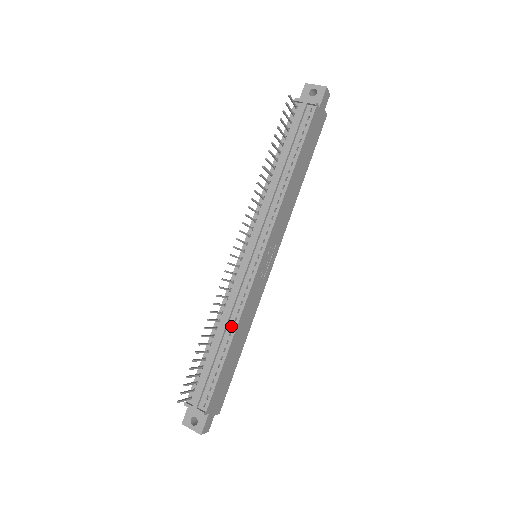
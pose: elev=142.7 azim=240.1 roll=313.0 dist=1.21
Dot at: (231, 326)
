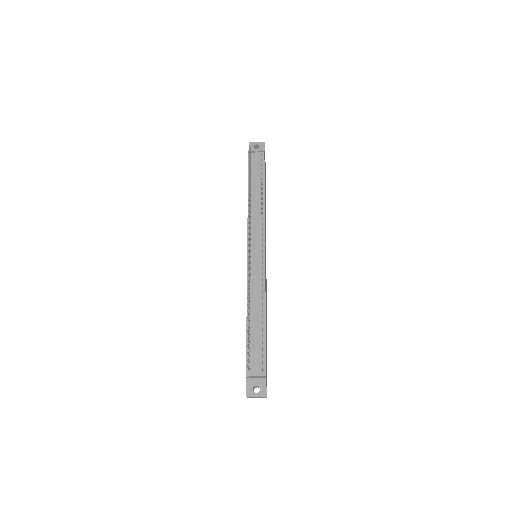
Dot at: (261, 304)
